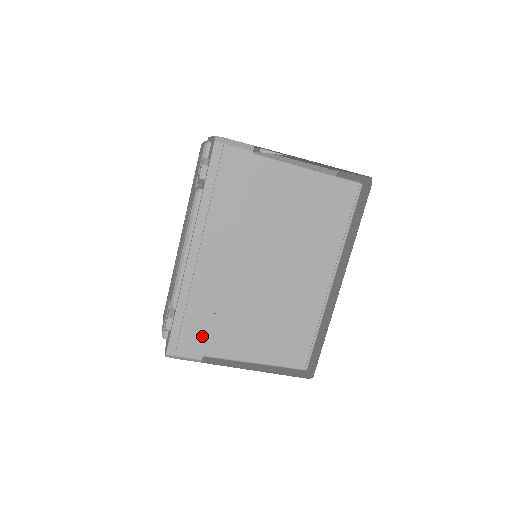
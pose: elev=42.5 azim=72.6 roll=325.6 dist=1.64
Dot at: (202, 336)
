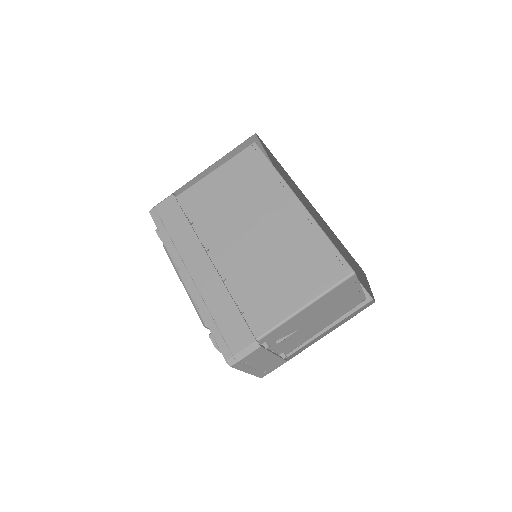
Dot at: (240, 322)
